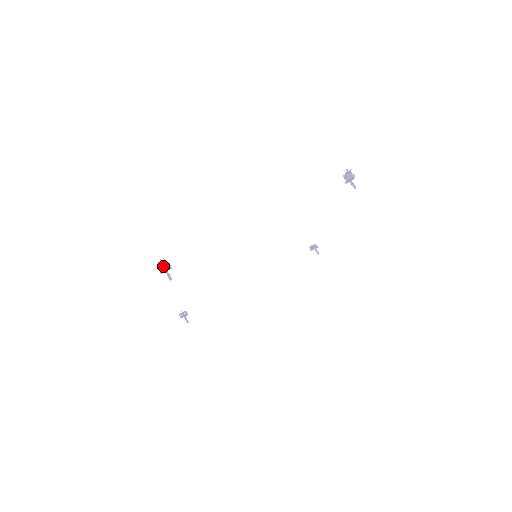
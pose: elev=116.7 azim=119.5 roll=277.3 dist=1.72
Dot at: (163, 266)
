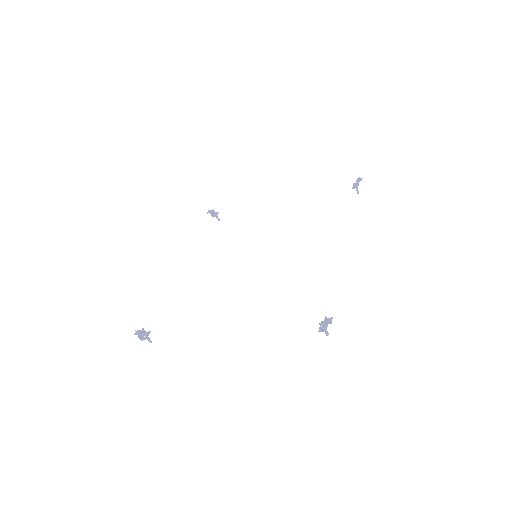
Dot at: occluded
